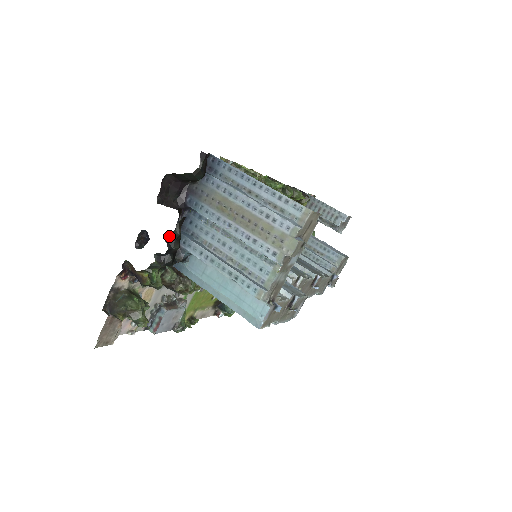
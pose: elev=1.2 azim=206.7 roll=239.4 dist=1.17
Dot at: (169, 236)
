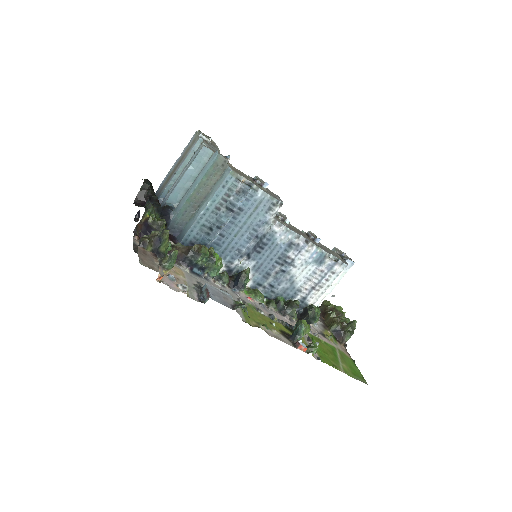
Dot at: (147, 196)
